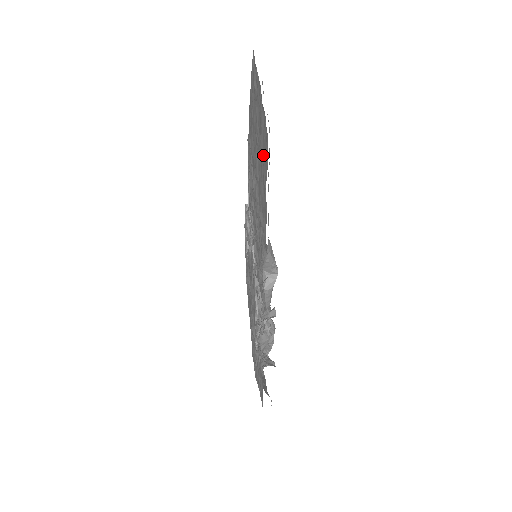
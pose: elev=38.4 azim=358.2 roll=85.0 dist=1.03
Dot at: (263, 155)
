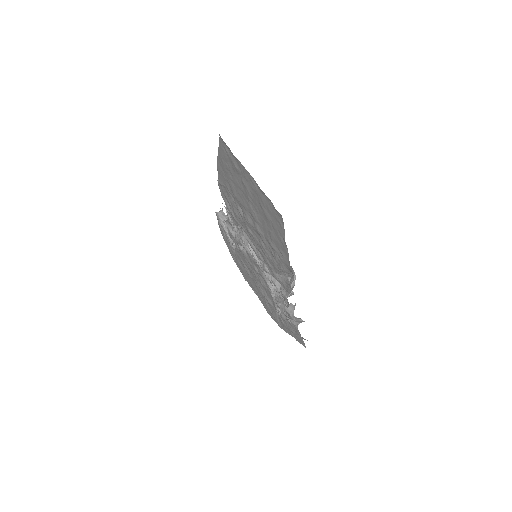
Dot at: (271, 218)
